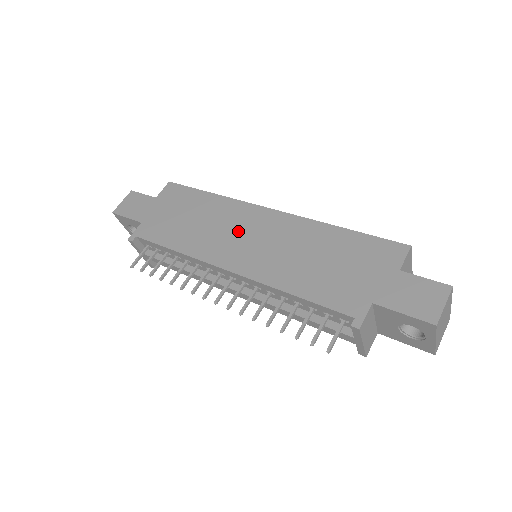
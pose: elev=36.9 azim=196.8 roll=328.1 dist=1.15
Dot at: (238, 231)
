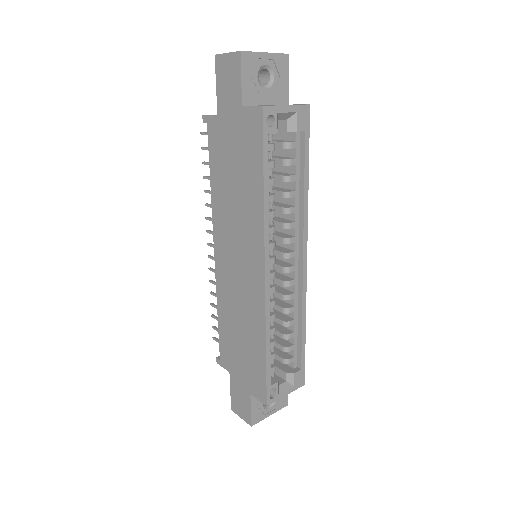
Dot at: (239, 247)
